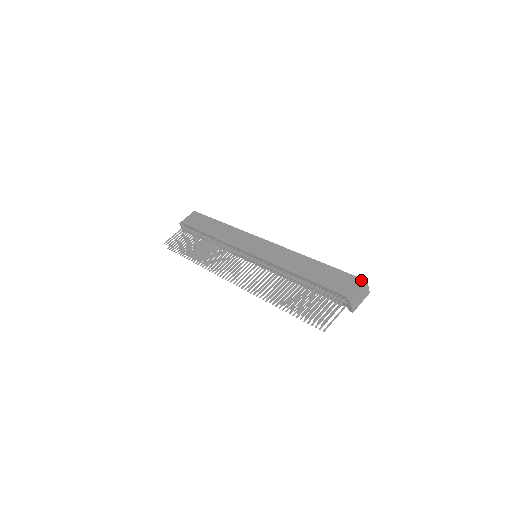
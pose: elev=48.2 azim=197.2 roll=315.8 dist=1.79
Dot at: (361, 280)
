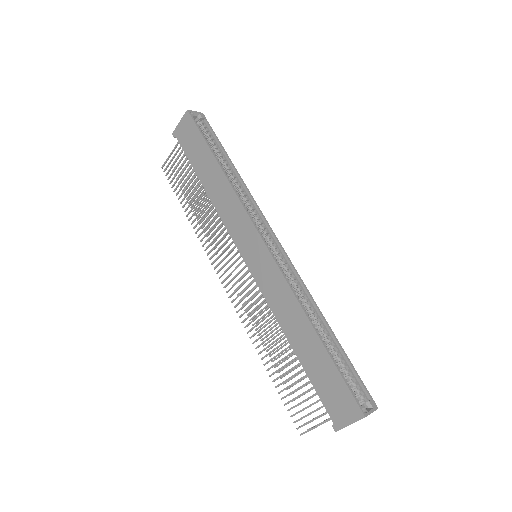
Dot at: (358, 411)
